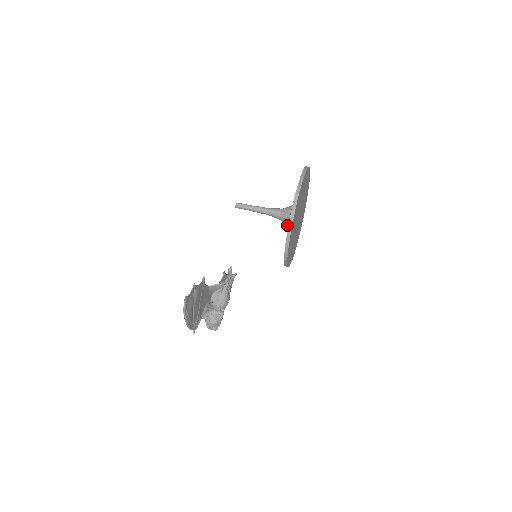
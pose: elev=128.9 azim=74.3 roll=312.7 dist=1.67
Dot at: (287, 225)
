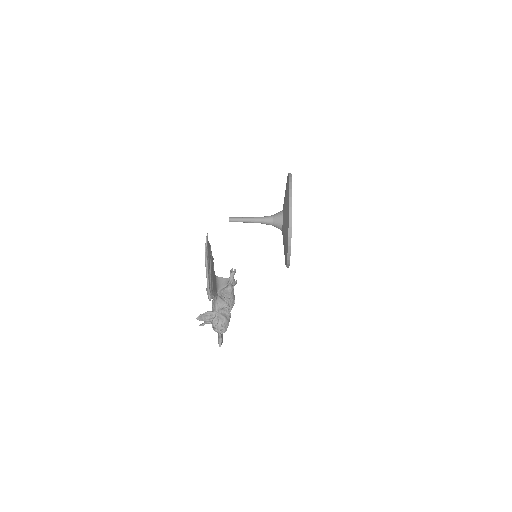
Dot at: (281, 226)
